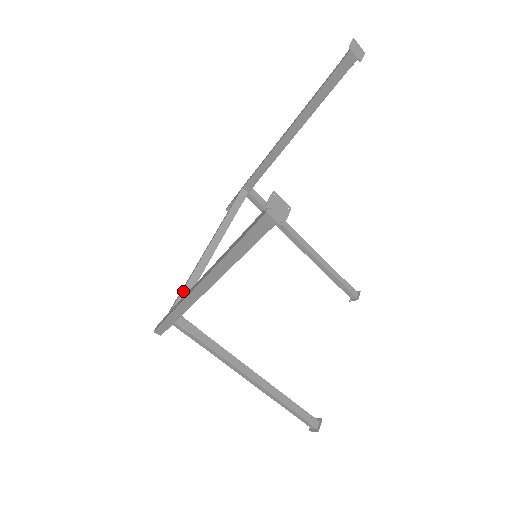
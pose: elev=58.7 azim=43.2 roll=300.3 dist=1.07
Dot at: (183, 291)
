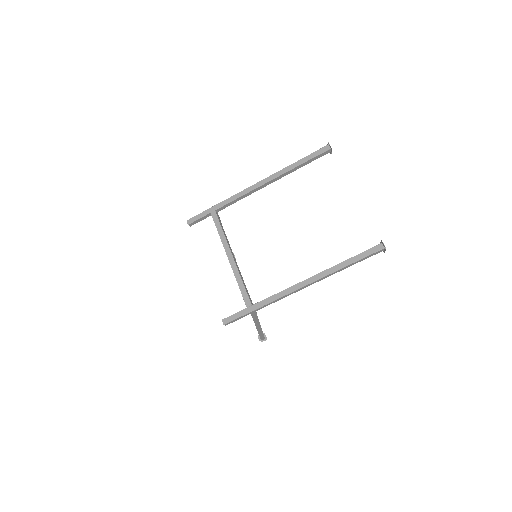
Dot at: (247, 292)
